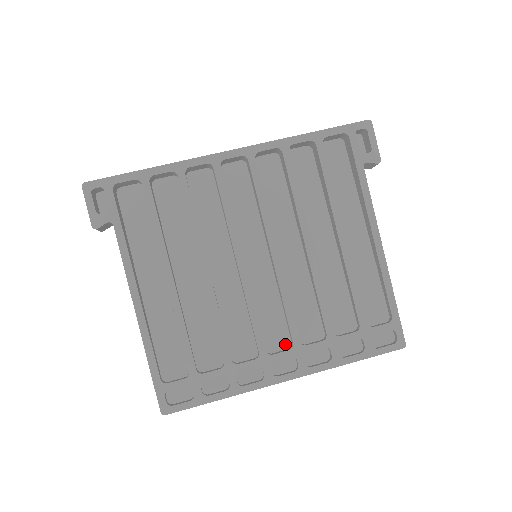
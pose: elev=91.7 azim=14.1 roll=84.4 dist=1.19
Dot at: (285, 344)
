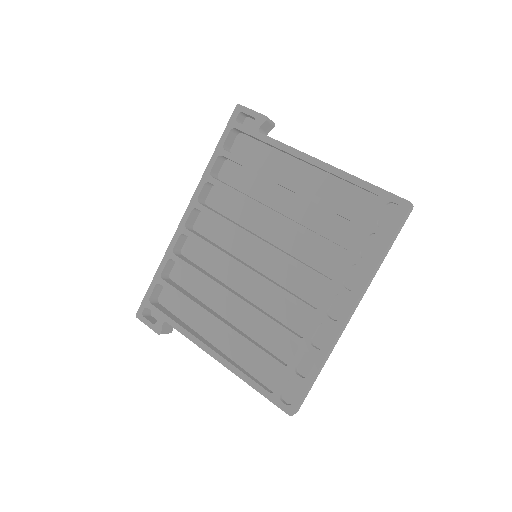
Dot at: (326, 292)
